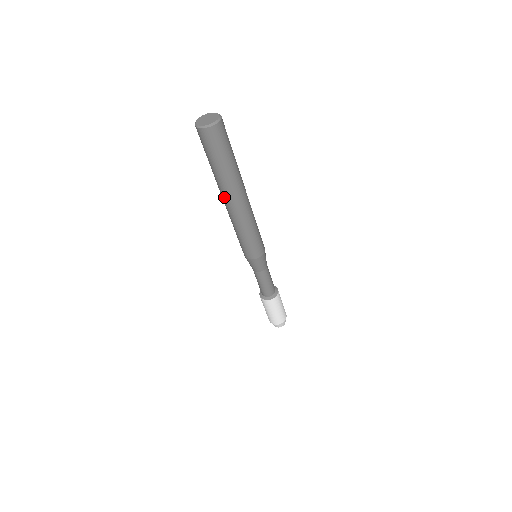
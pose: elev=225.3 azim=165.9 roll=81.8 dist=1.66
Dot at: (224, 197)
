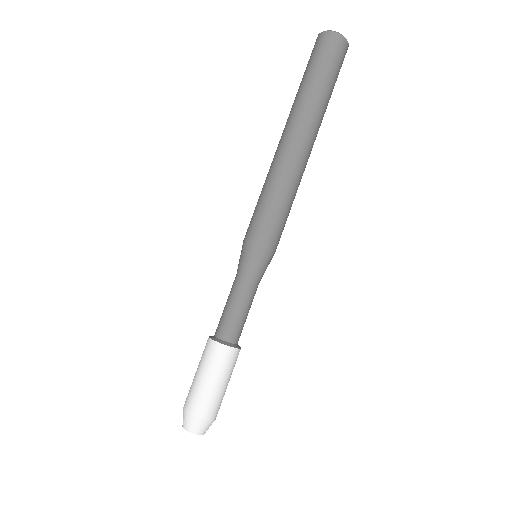
Dot at: (288, 127)
